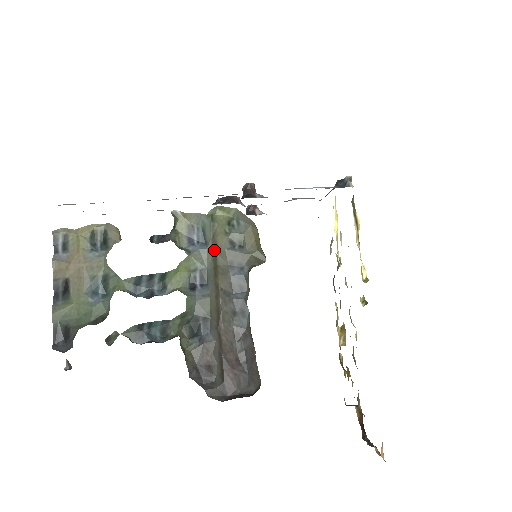
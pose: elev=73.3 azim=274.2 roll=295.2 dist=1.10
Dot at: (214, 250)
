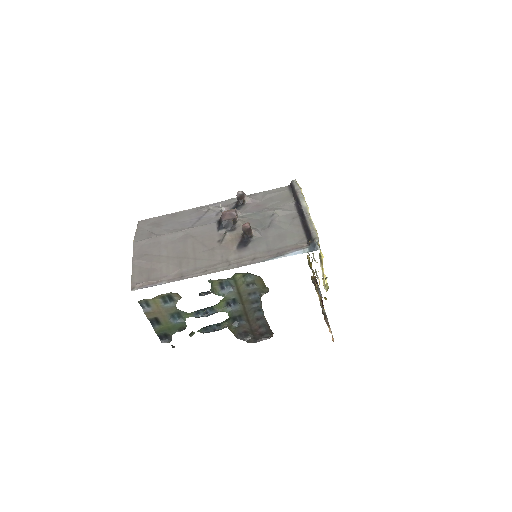
Dot at: (238, 292)
